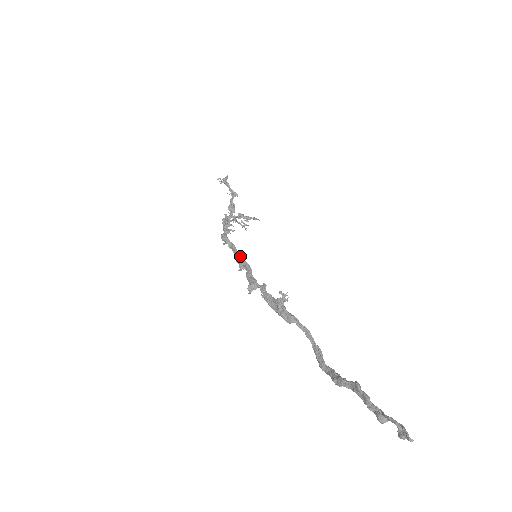
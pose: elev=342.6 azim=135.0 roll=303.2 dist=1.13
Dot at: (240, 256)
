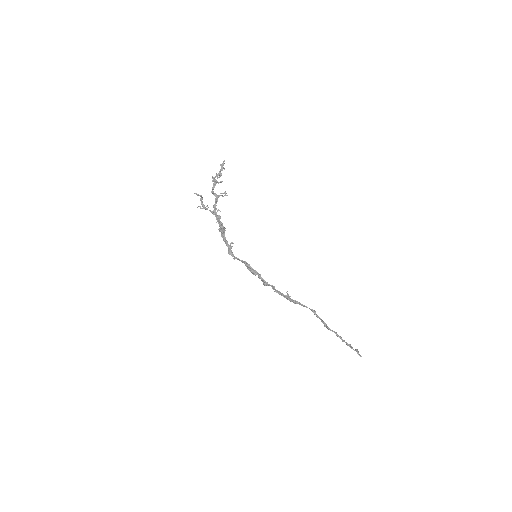
Dot at: (249, 266)
